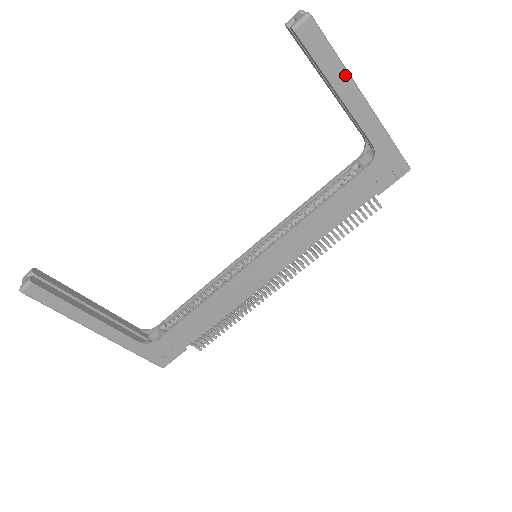
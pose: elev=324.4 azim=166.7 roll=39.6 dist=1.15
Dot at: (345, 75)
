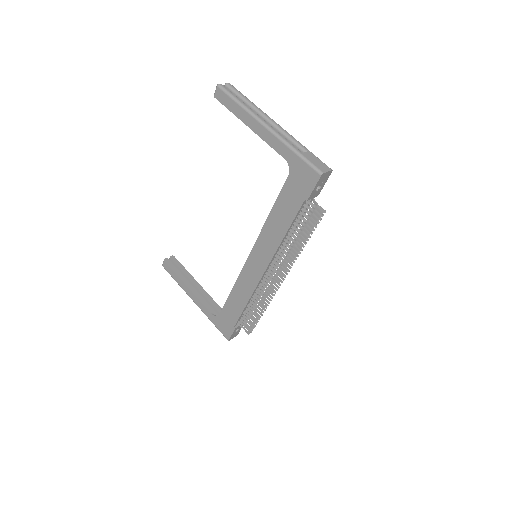
Dot at: (247, 113)
